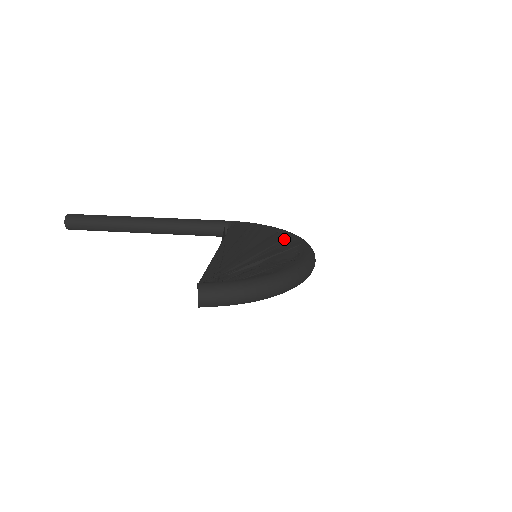
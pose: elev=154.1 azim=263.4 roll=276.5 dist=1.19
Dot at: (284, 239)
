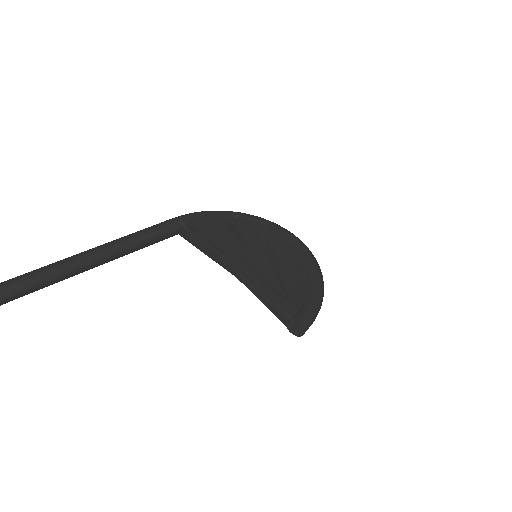
Dot at: (254, 226)
